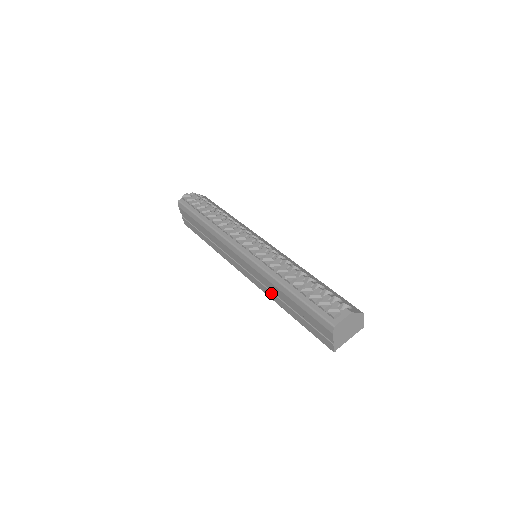
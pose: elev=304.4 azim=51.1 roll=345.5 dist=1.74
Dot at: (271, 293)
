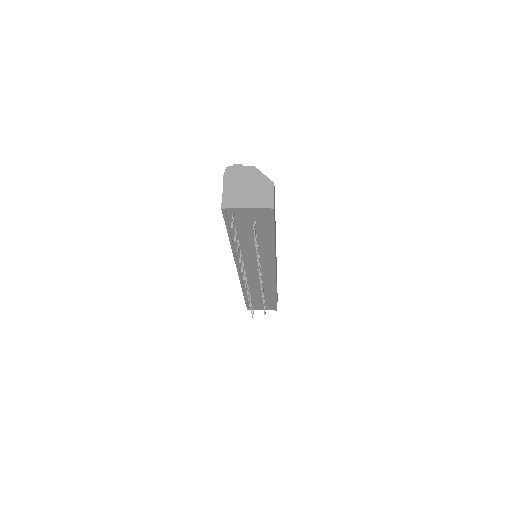
Dot at: occluded
